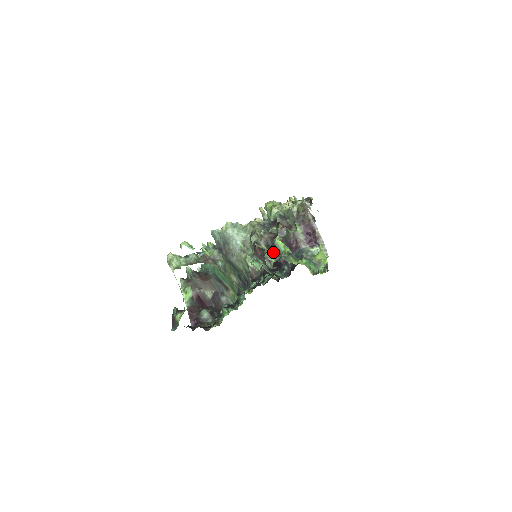
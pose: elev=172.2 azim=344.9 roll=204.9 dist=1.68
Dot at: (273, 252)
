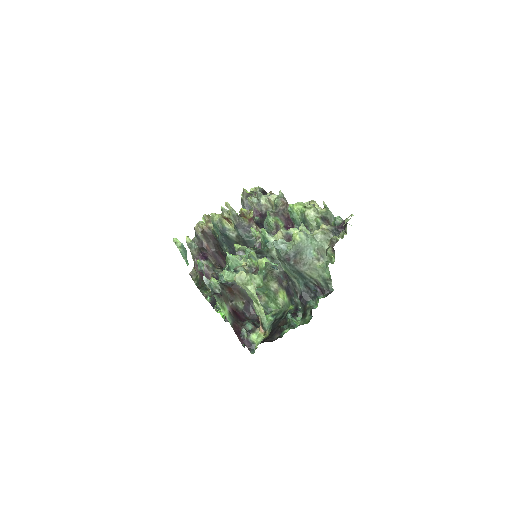
Dot at: occluded
